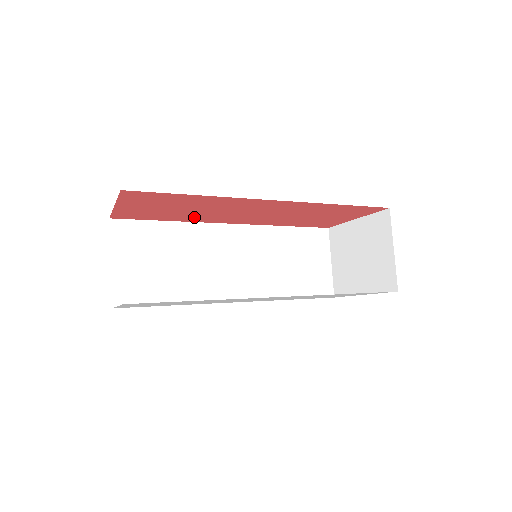
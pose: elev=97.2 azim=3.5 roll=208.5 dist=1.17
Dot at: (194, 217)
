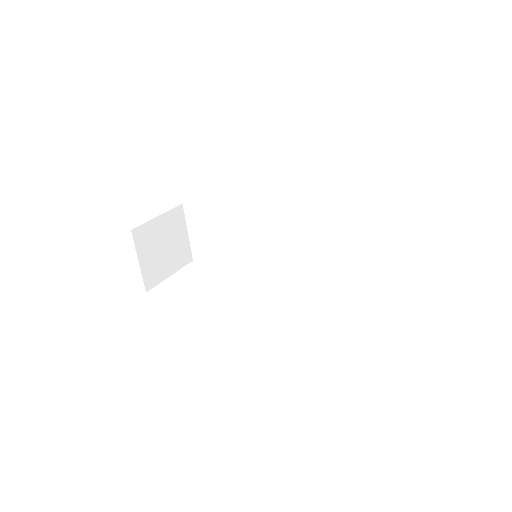
Dot at: occluded
